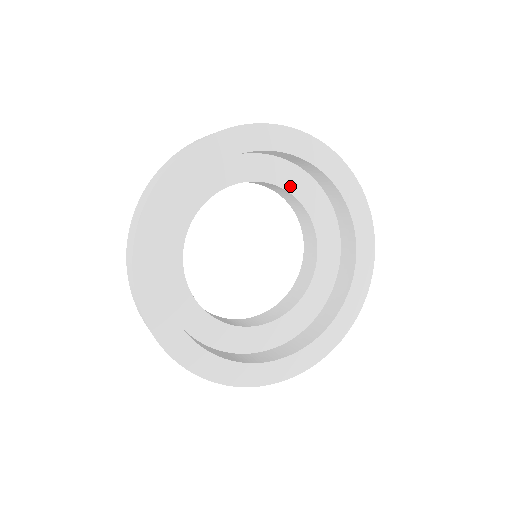
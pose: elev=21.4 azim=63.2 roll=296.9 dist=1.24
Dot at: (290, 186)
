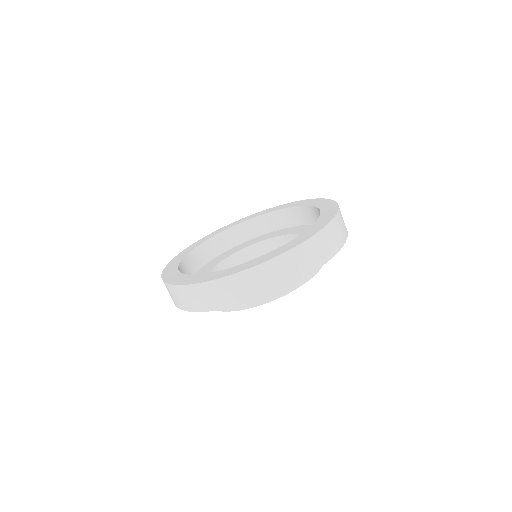
Dot at: (269, 237)
